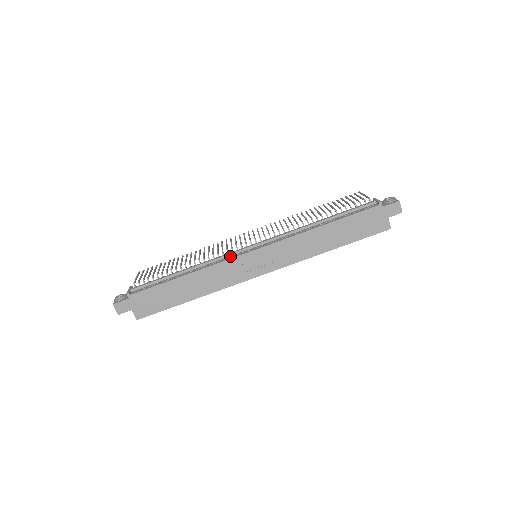
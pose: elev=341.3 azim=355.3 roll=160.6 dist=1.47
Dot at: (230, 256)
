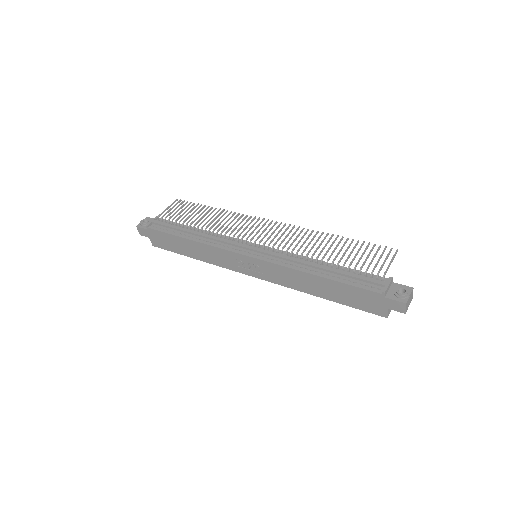
Dot at: (230, 245)
